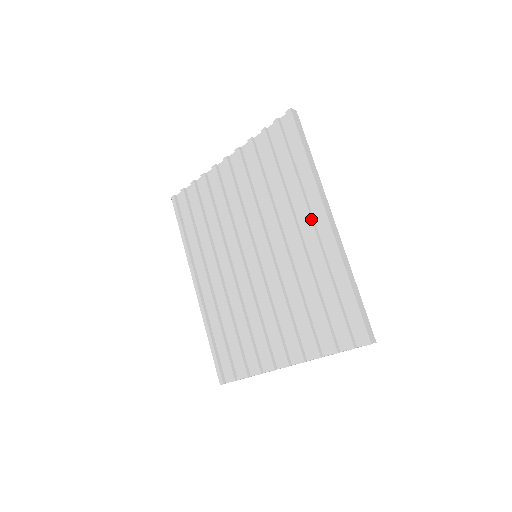
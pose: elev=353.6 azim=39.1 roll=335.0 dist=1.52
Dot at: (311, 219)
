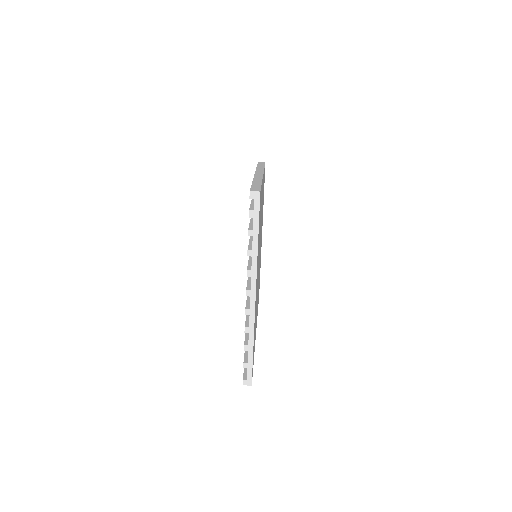
Dot at: occluded
